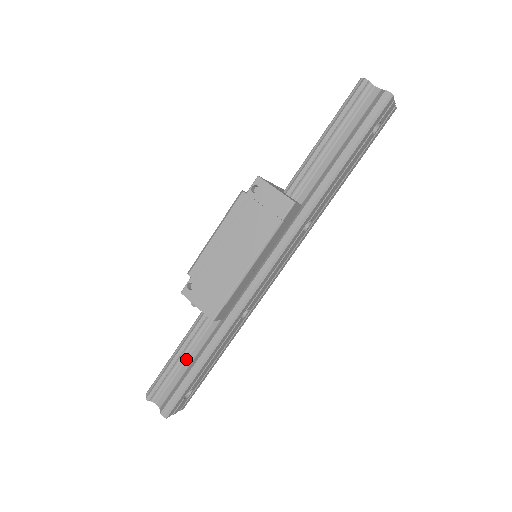
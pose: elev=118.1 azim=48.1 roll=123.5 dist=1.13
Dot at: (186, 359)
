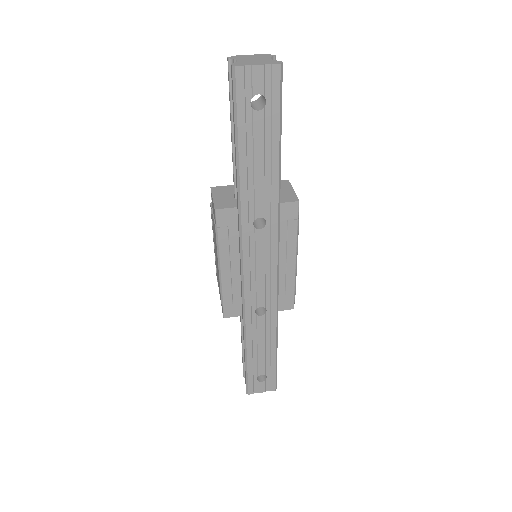
Dot at: occluded
